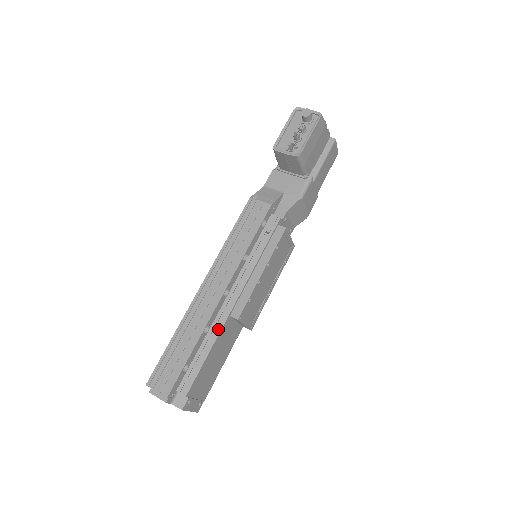
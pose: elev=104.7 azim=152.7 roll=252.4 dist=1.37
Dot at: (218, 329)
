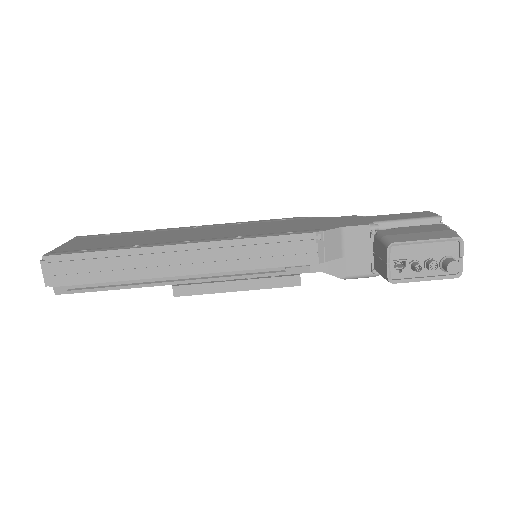
Dot at: (151, 283)
